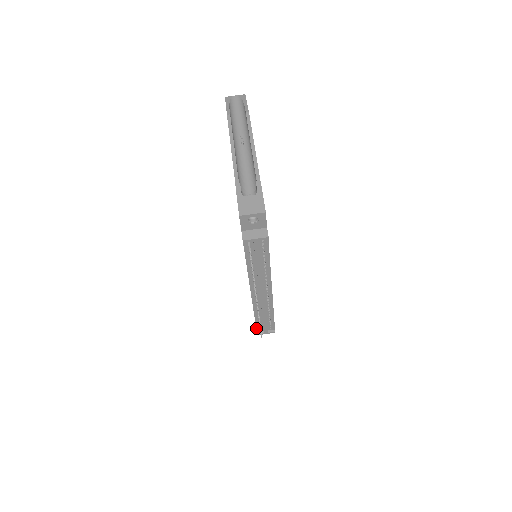
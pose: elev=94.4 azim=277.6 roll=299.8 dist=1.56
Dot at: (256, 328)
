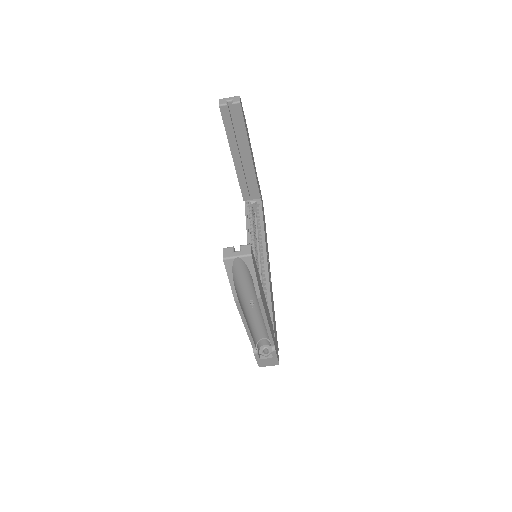
Dot at: occluded
